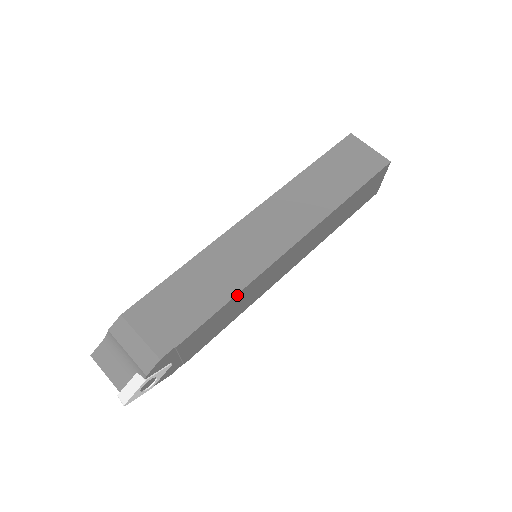
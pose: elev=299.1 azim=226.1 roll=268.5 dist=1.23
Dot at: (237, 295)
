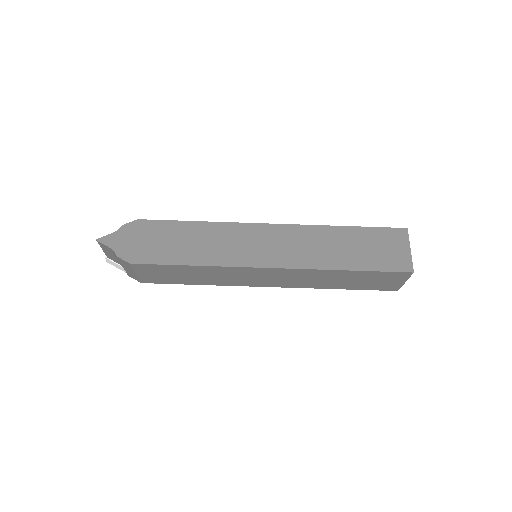
Dot at: (213, 283)
